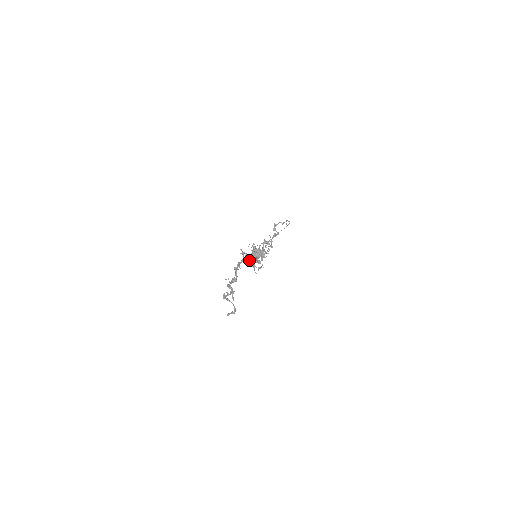
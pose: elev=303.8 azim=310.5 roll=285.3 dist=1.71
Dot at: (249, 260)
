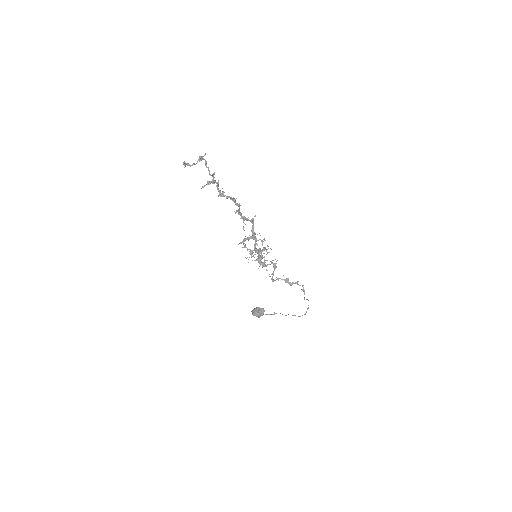
Dot at: (249, 237)
